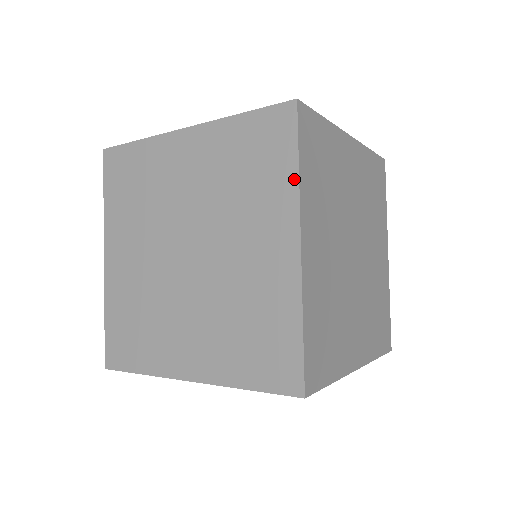
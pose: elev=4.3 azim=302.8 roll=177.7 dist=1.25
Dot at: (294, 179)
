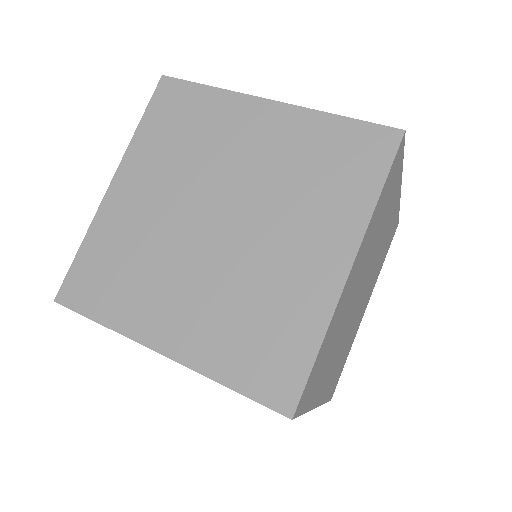
Dot at: (371, 202)
